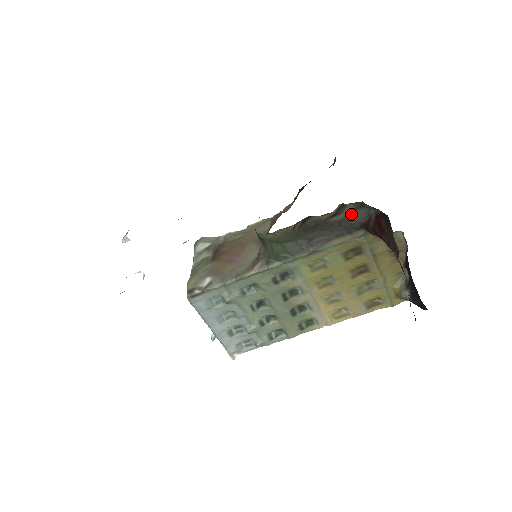
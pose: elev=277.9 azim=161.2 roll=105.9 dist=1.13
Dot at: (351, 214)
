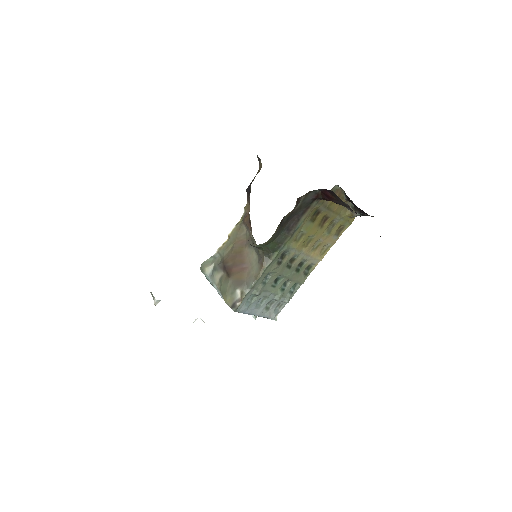
Dot at: (305, 199)
